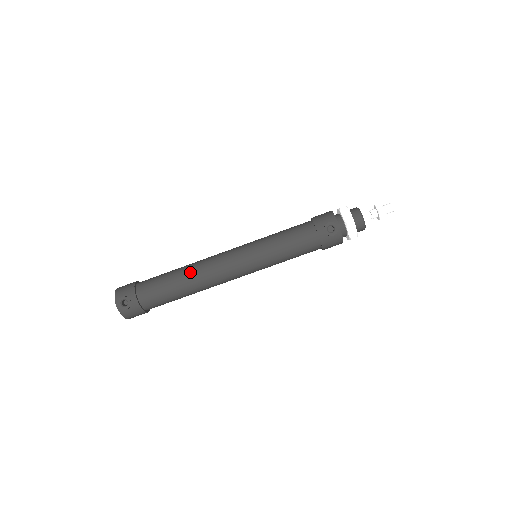
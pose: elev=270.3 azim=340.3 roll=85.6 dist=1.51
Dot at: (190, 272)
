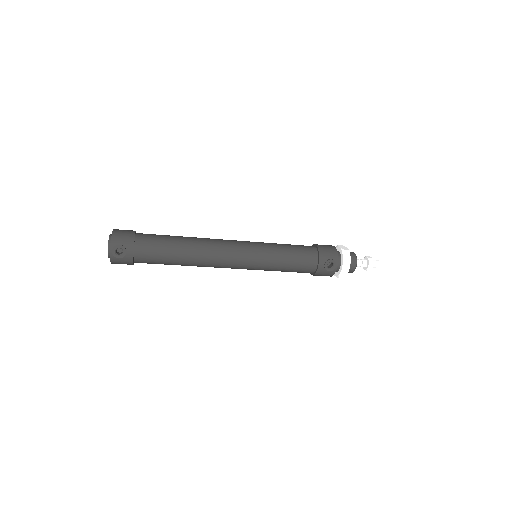
Dot at: (195, 249)
